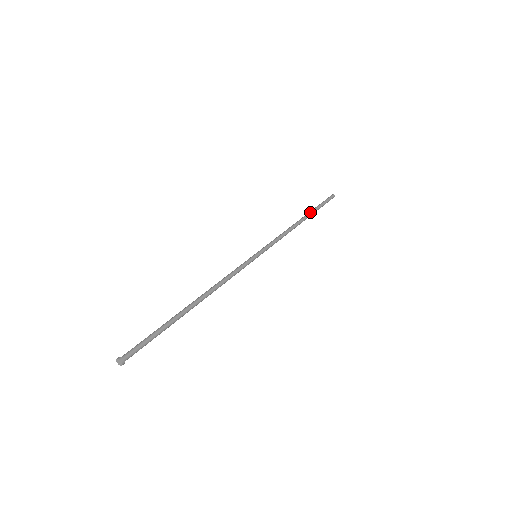
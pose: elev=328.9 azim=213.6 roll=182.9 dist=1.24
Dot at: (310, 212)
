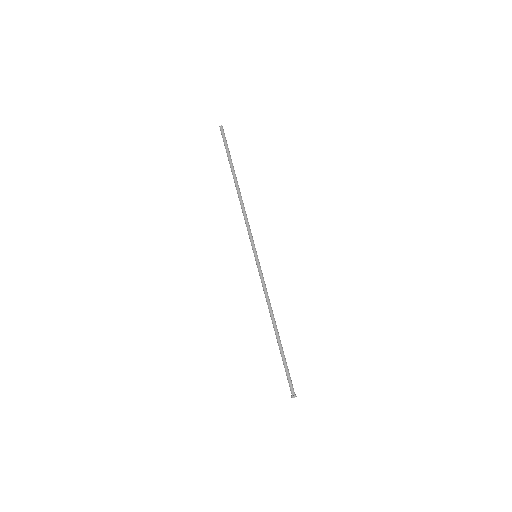
Dot at: (232, 171)
